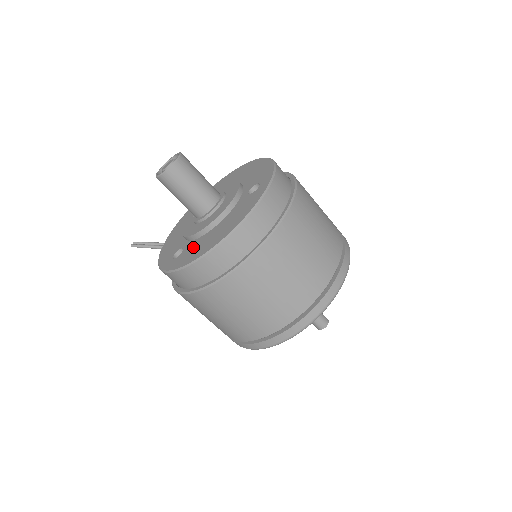
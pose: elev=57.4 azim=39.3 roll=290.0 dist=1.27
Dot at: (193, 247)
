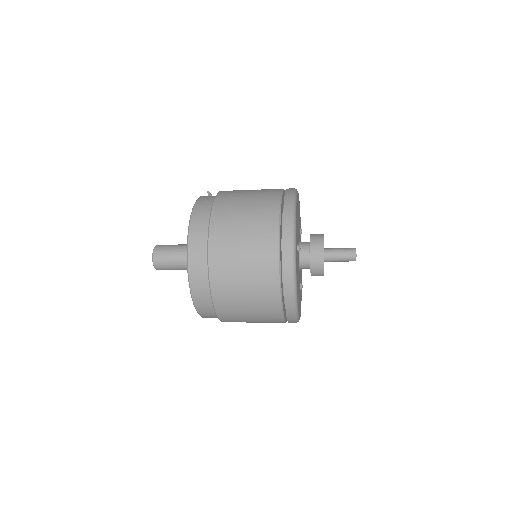
Dot at: occluded
